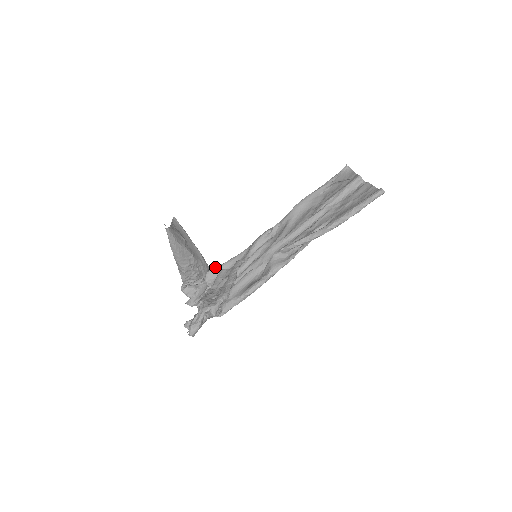
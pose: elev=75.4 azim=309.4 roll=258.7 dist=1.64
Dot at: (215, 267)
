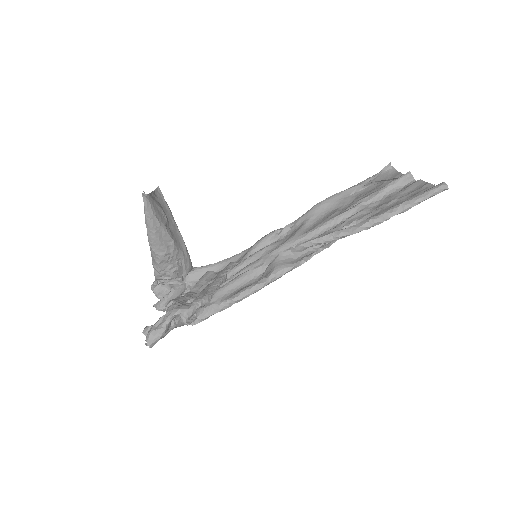
Dot at: (200, 267)
